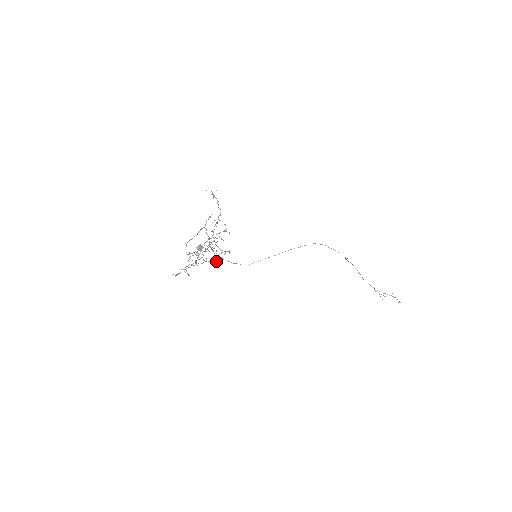
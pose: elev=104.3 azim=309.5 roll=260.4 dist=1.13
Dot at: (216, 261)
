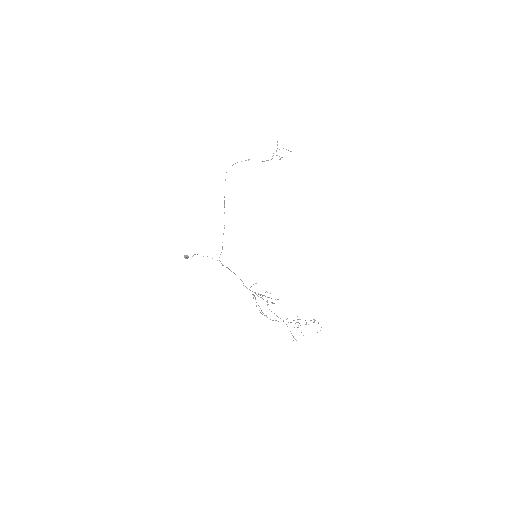
Dot at: occluded
